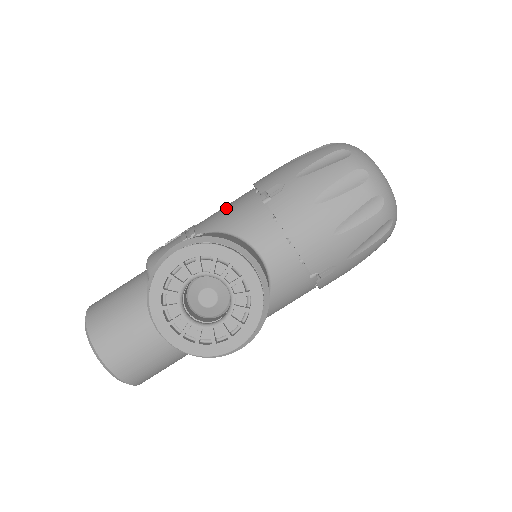
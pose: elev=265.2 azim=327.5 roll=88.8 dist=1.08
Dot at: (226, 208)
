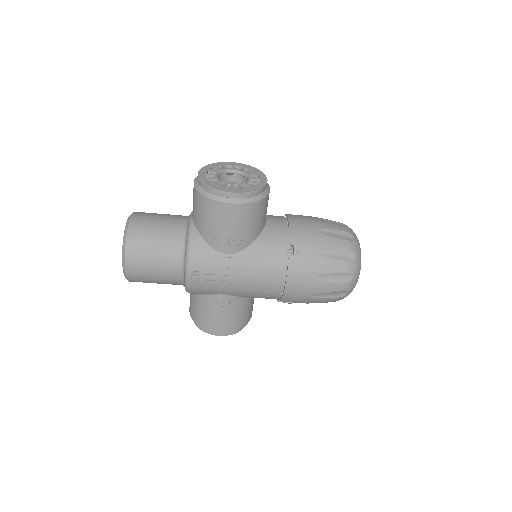
Dot at: occluded
